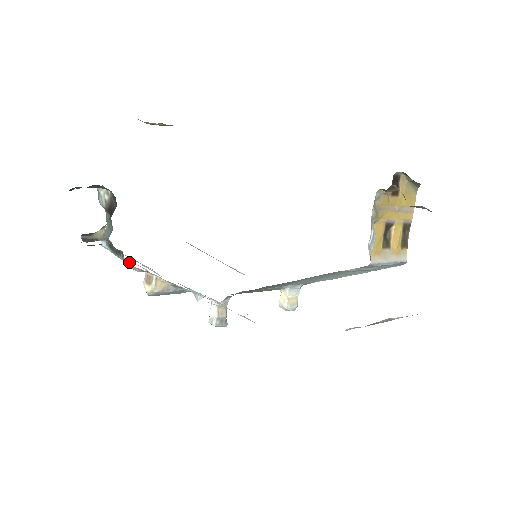
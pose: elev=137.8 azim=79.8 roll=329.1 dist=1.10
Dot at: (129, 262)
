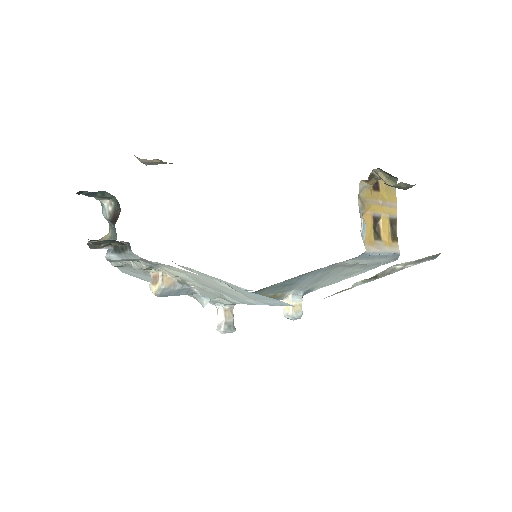
Dot at: (135, 261)
